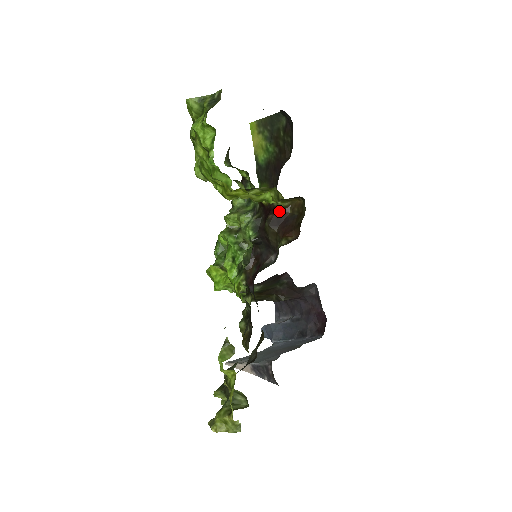
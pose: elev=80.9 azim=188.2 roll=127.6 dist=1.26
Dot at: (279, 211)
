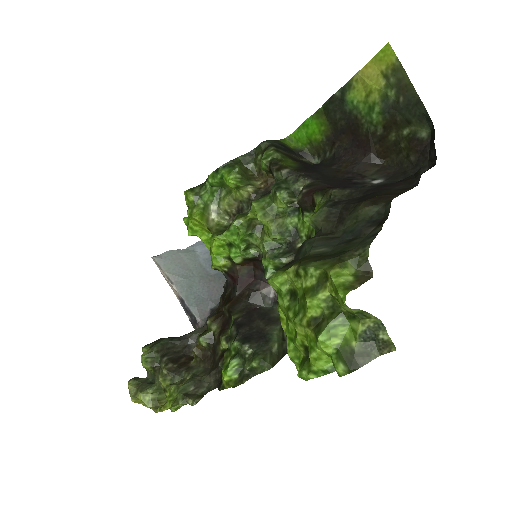
Dot at: occluded
